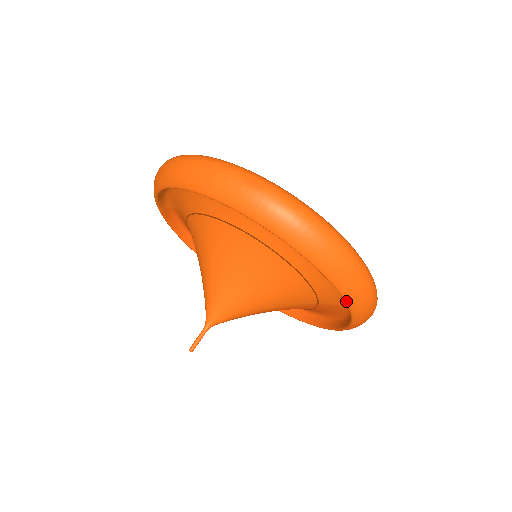
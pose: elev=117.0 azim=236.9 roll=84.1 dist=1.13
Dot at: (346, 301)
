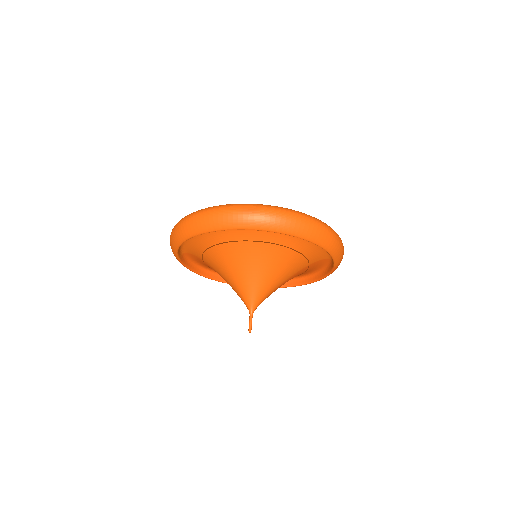
Dot at: (328, 252)
